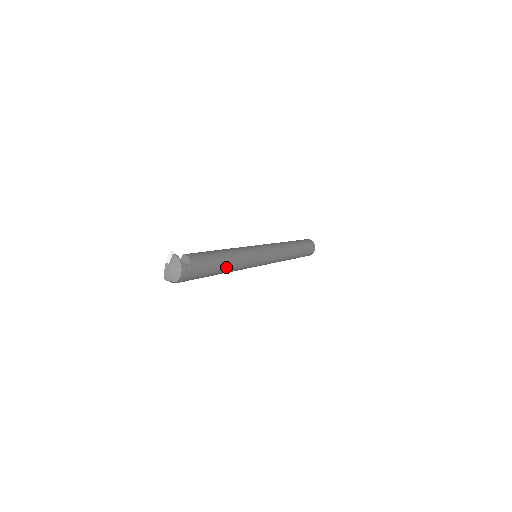
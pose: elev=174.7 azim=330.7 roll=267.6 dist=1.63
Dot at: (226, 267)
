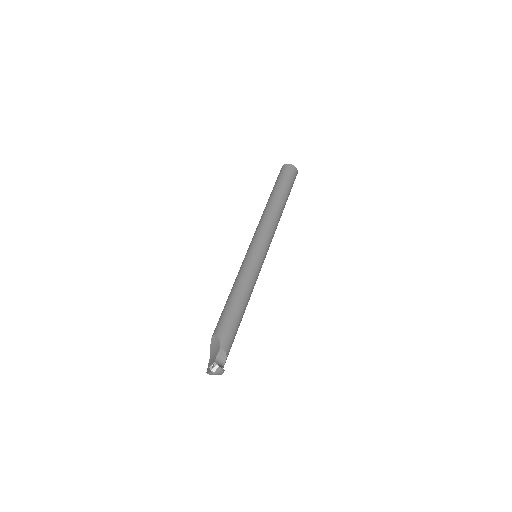
Dot at: occluded
